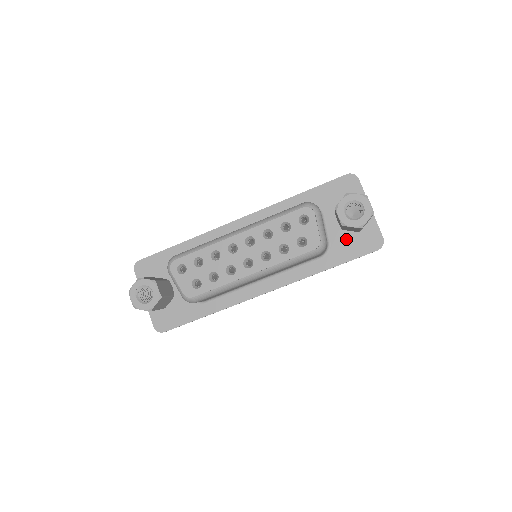
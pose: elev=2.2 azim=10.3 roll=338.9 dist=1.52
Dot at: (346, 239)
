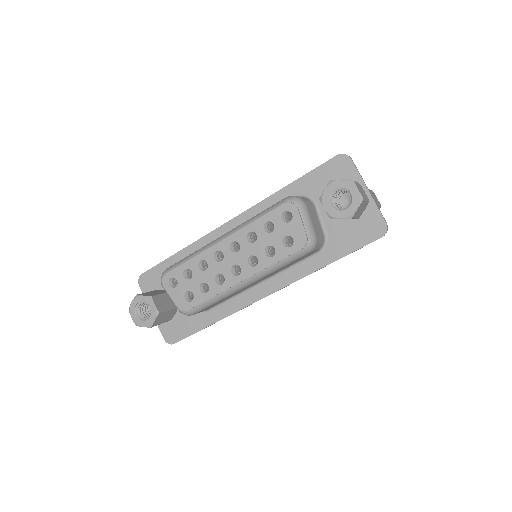
Dot at: (344, 229)
